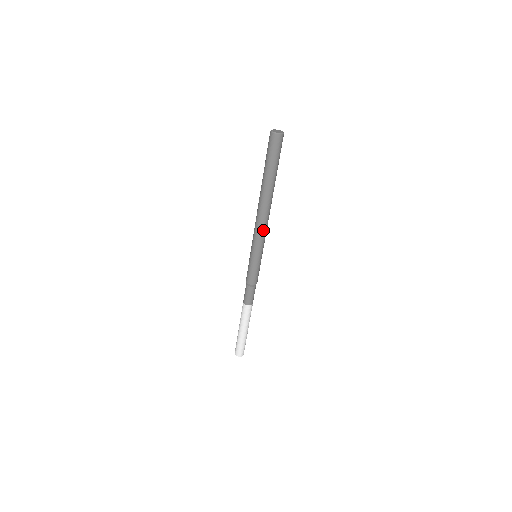
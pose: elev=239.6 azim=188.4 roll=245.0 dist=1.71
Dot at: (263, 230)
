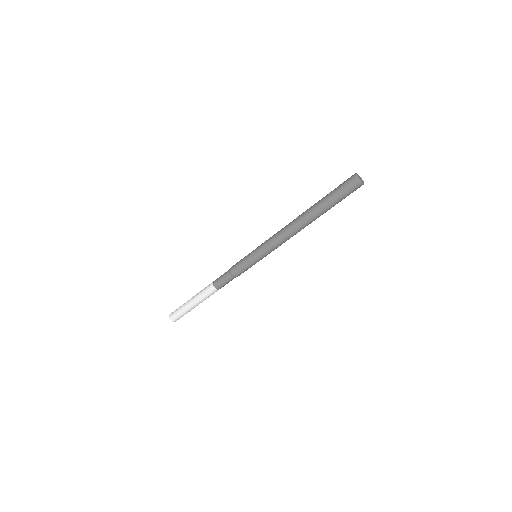
Dot at: (281, 242)
